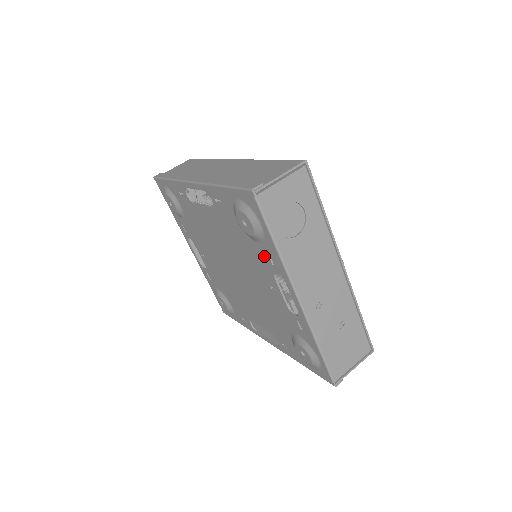
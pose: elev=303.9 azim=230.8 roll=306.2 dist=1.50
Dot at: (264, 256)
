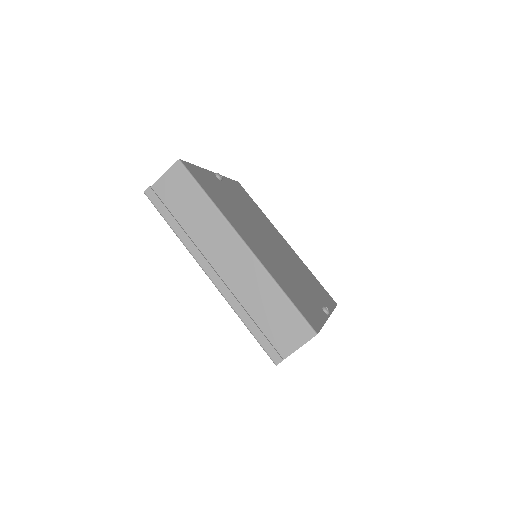
Dot at: occluded
